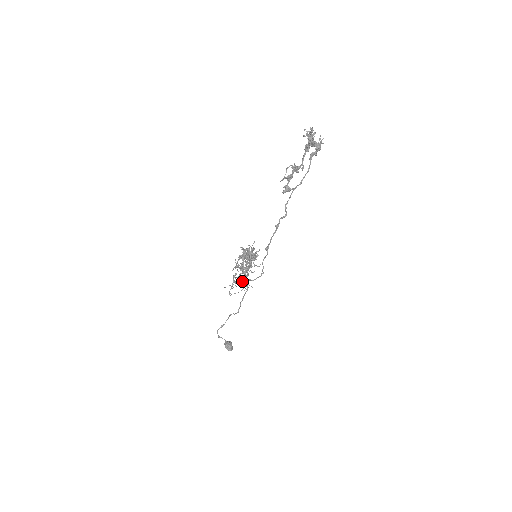
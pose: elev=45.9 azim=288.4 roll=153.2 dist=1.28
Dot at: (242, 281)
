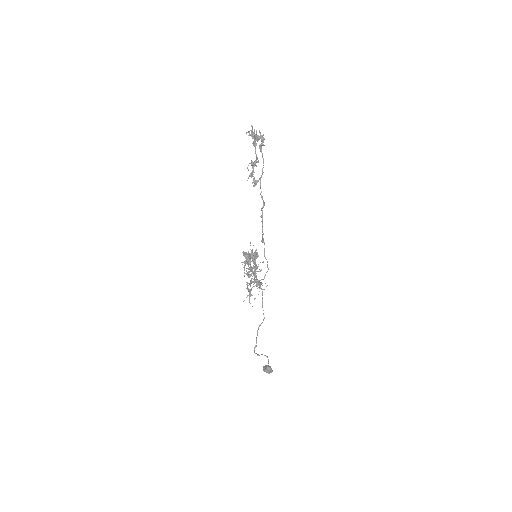
Dot at: (256, 282)
